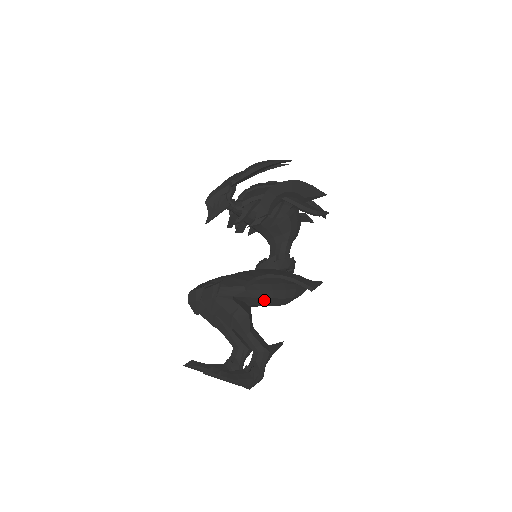
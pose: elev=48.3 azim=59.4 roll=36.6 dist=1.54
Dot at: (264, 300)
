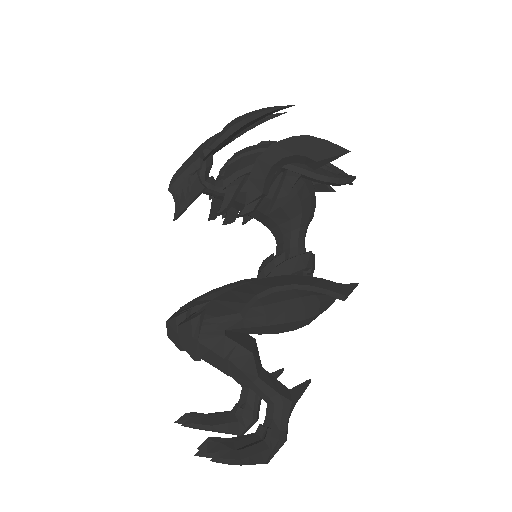
Dot at: (273, 327)
